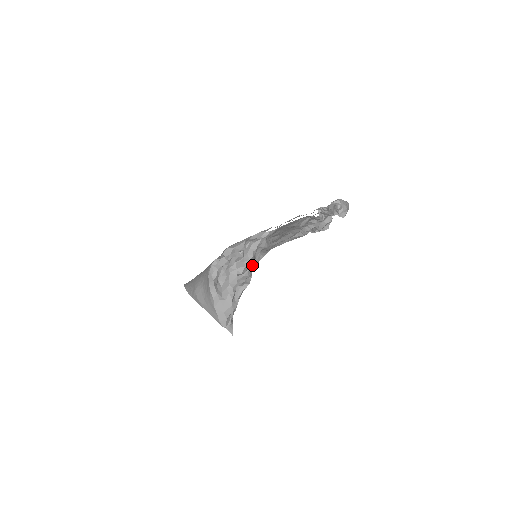
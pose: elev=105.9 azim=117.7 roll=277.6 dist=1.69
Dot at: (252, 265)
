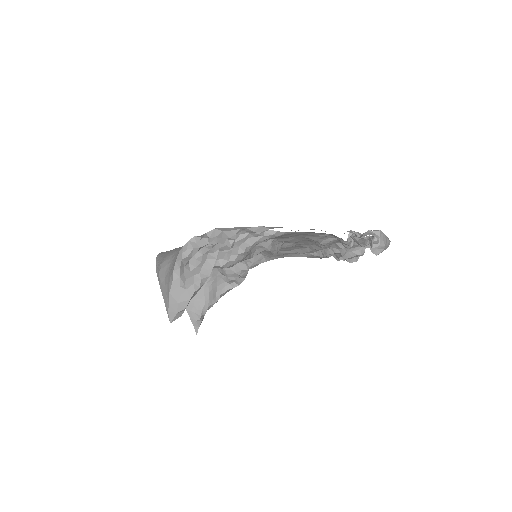
Dot at: (249, 265)
